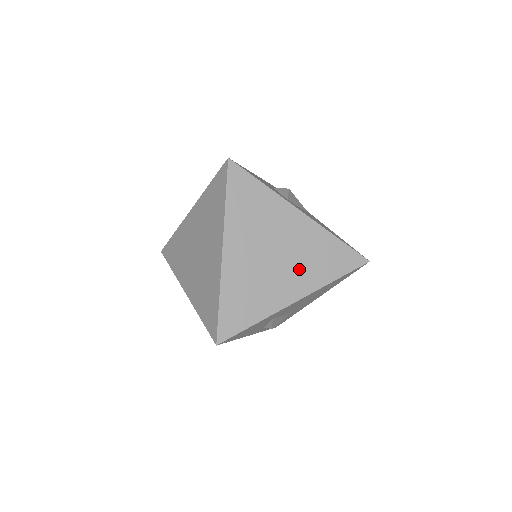
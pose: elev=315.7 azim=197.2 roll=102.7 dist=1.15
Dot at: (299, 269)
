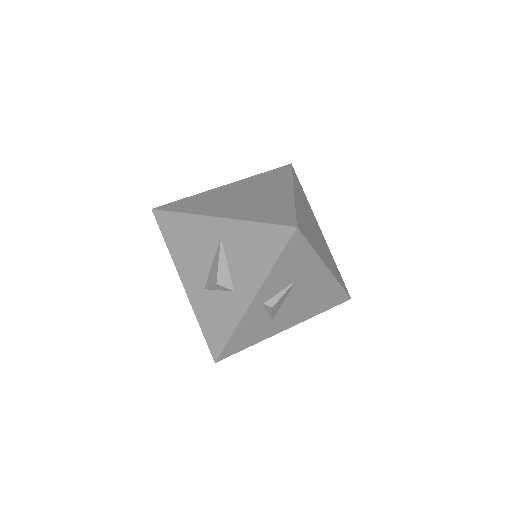
Dot at: (326, 254)
